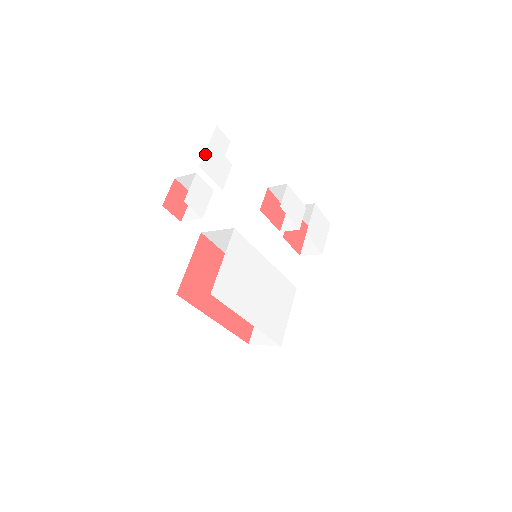
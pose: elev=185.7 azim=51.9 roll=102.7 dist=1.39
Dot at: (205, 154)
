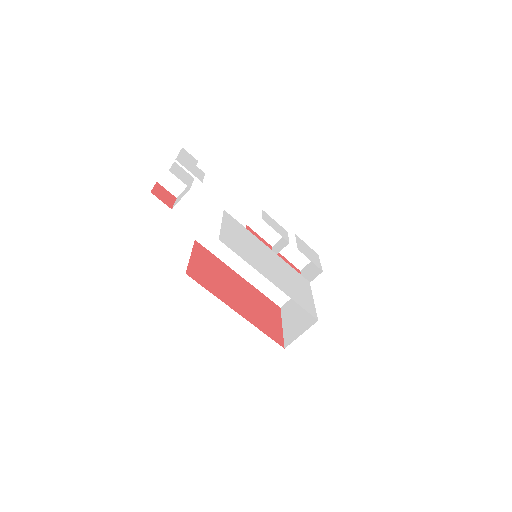
Dot at: (178, 156)
